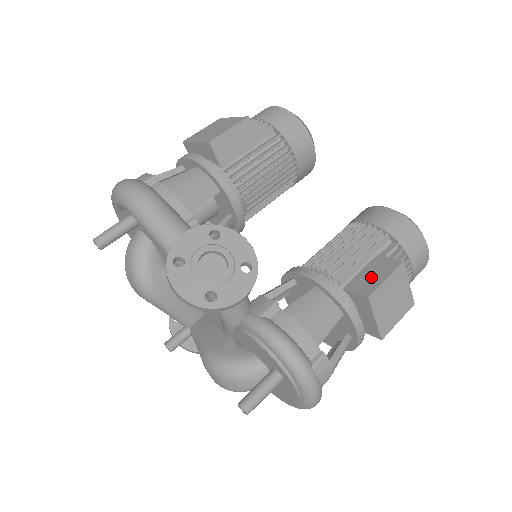
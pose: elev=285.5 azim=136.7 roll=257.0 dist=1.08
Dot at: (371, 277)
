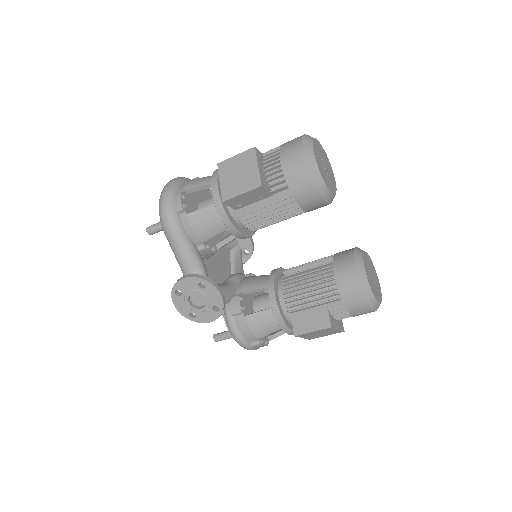
Dot at: (308, 322)
